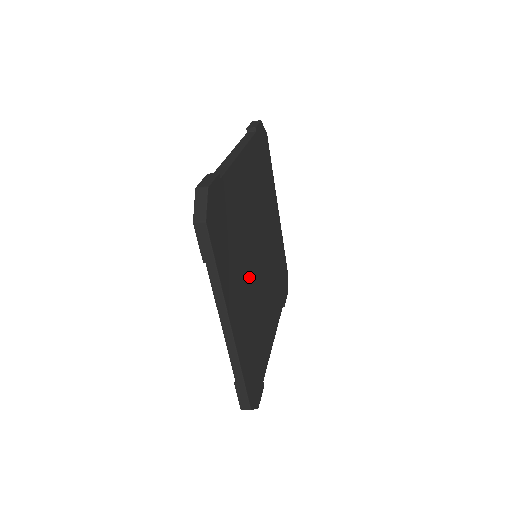
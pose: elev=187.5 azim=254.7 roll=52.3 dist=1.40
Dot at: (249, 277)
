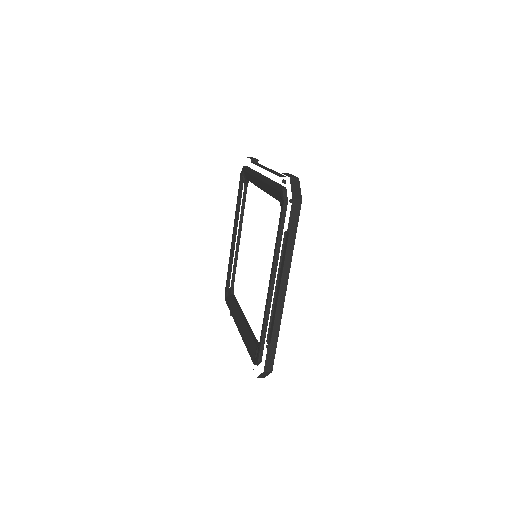
Dot at: occluded
